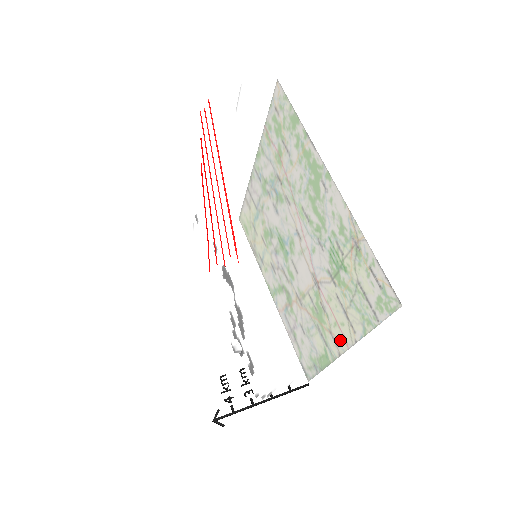
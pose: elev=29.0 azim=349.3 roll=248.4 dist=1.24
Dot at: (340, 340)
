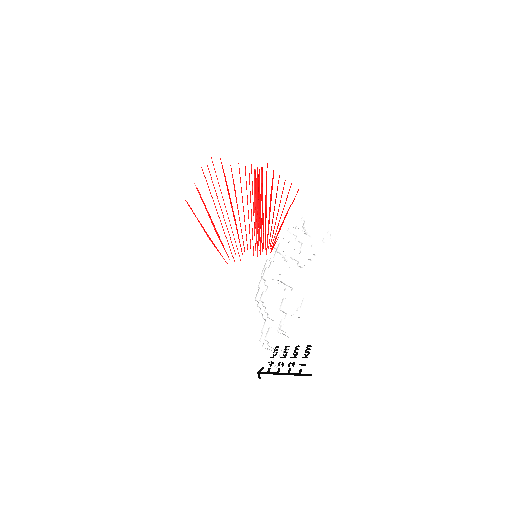
Dot at: occluded
